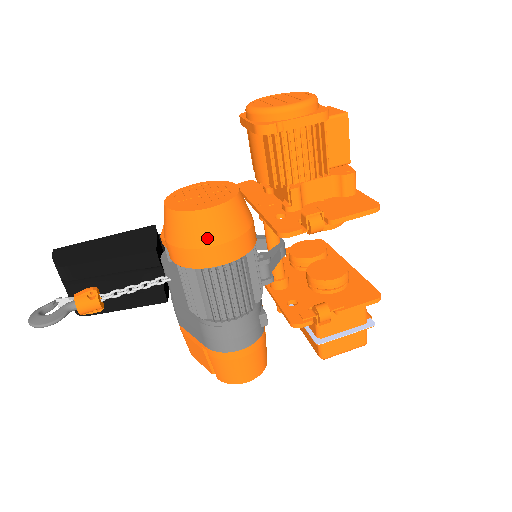
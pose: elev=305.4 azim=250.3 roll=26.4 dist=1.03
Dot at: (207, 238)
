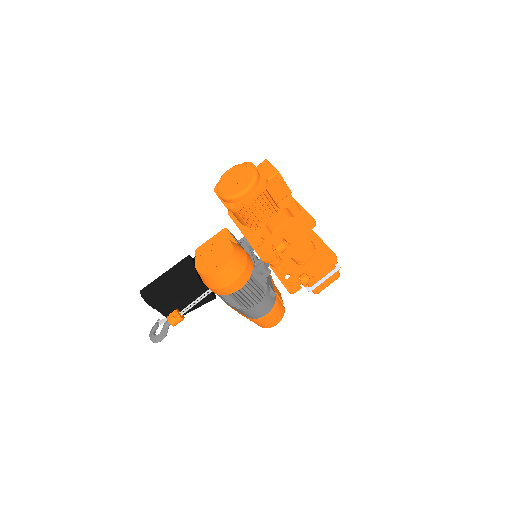
Dot at: (226, 282)
